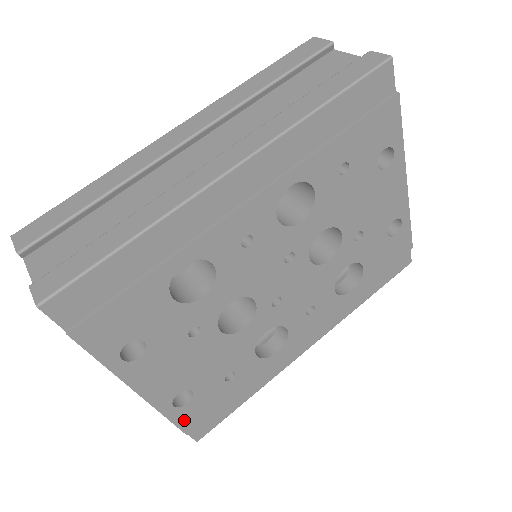
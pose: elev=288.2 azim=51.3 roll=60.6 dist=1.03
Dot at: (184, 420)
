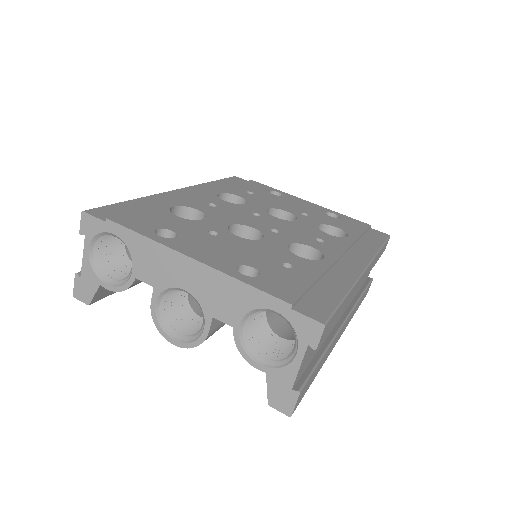
Dot at: (271, 290)
